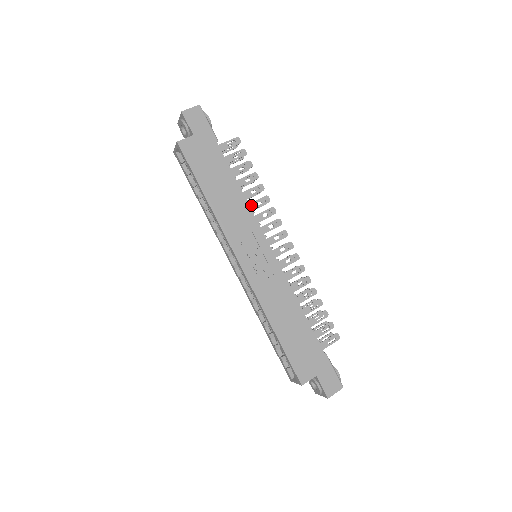
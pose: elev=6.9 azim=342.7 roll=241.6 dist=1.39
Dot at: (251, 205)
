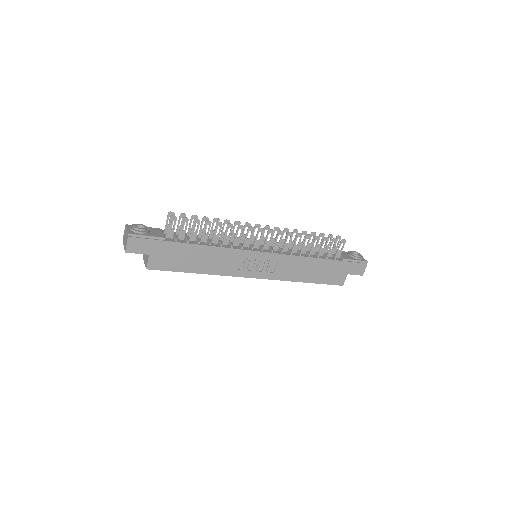
Dot at: (225, 241)
